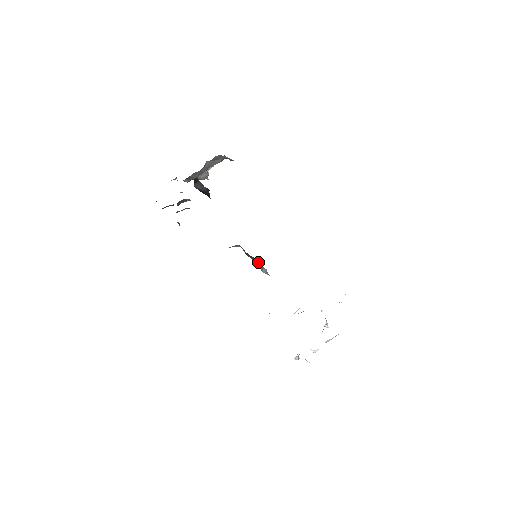
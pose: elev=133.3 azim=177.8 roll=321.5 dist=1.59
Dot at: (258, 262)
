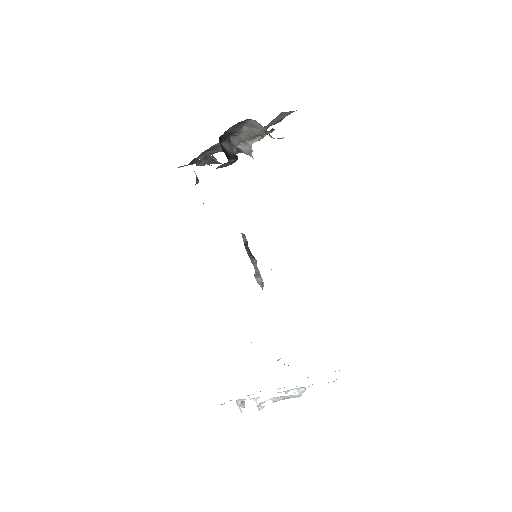
Dot at: occluded
